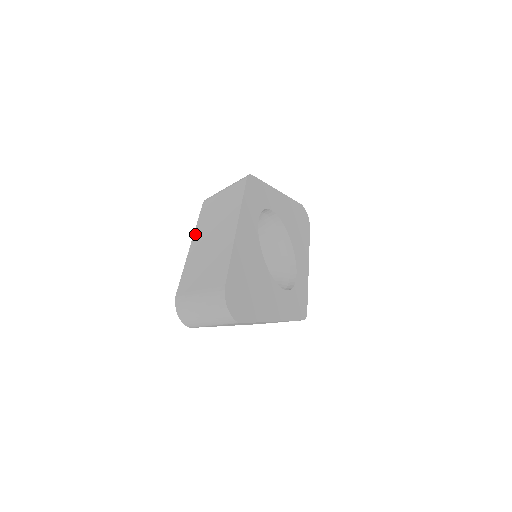
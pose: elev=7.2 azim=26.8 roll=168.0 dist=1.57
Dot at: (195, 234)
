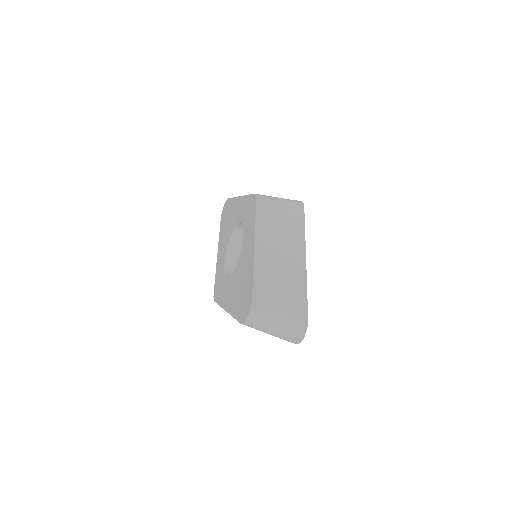
Dot at: (257, 236)
